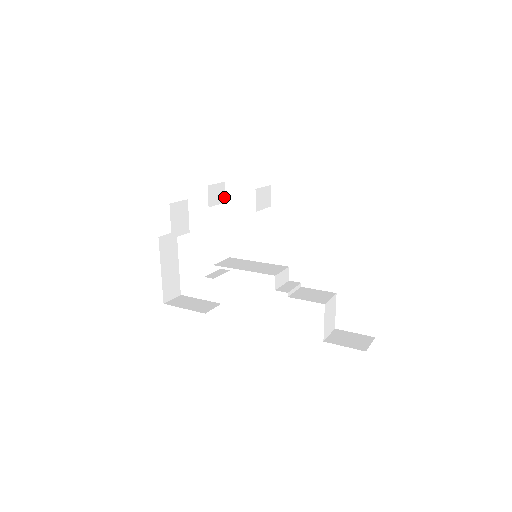
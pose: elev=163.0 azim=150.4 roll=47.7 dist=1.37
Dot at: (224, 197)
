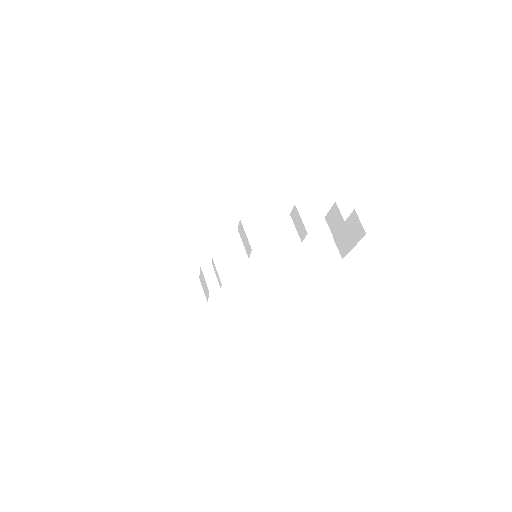
Dot at: occluded
